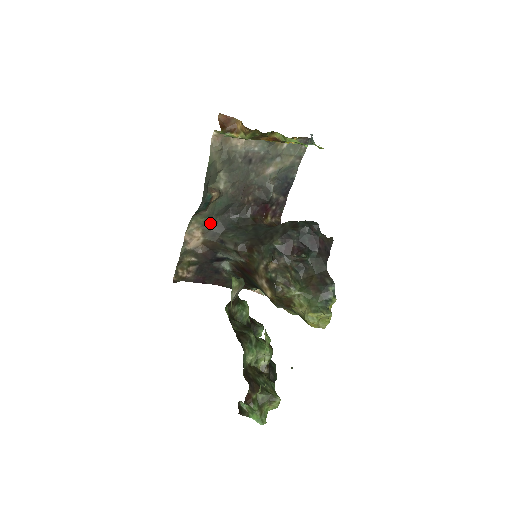
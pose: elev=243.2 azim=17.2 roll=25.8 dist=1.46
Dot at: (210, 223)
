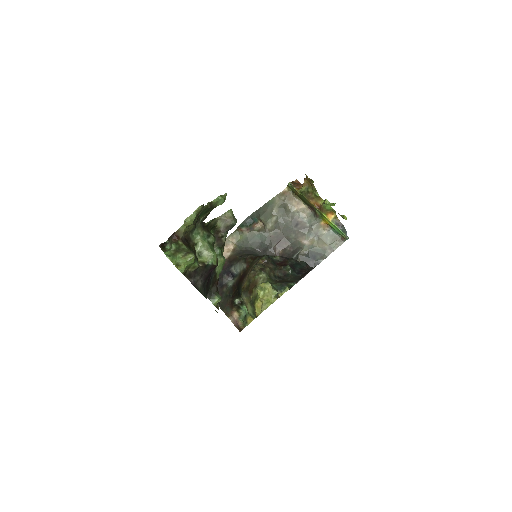
Dot at: (244, 246)
